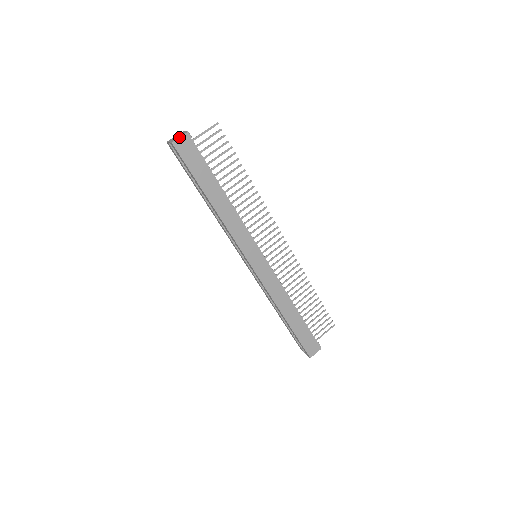
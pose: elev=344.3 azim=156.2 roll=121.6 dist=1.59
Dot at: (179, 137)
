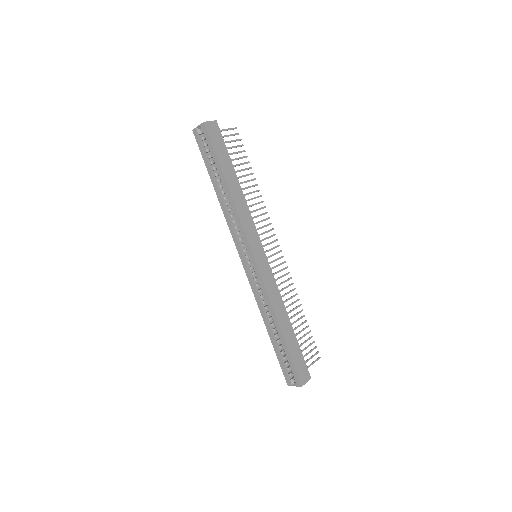
Dot at: (210, 121)
